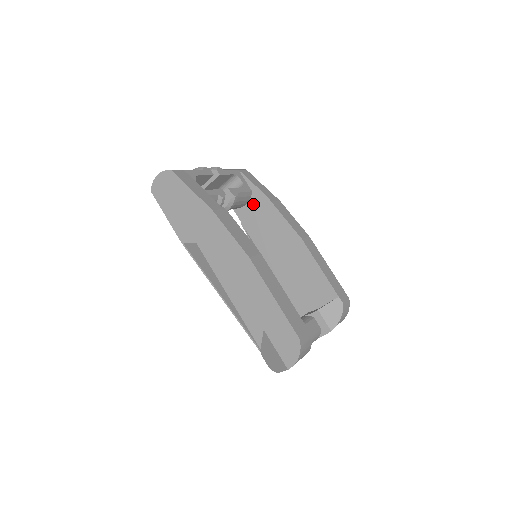
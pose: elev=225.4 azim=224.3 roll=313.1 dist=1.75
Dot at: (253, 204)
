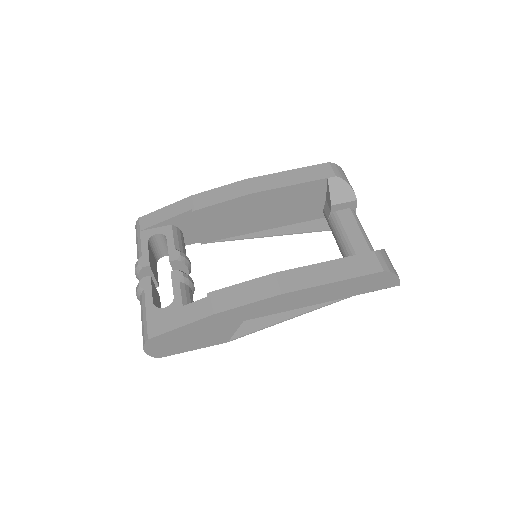
Dot at: (186, 227)
